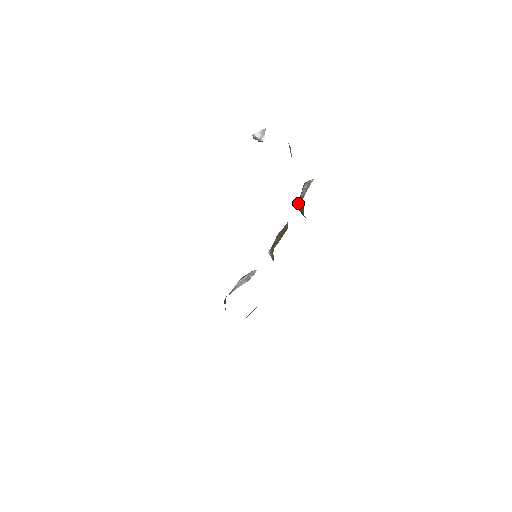
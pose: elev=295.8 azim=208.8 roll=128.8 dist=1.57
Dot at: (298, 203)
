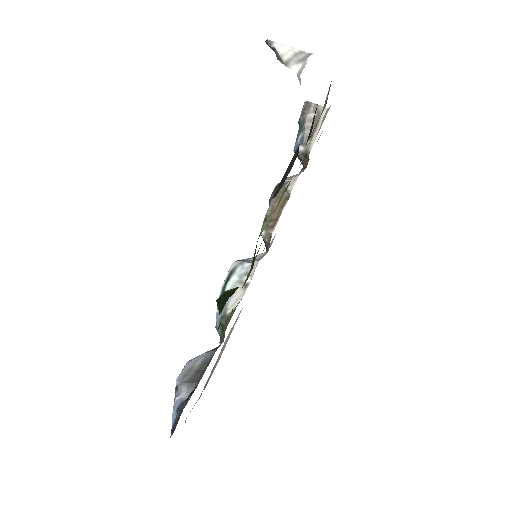
Dot at: (298, 144)
